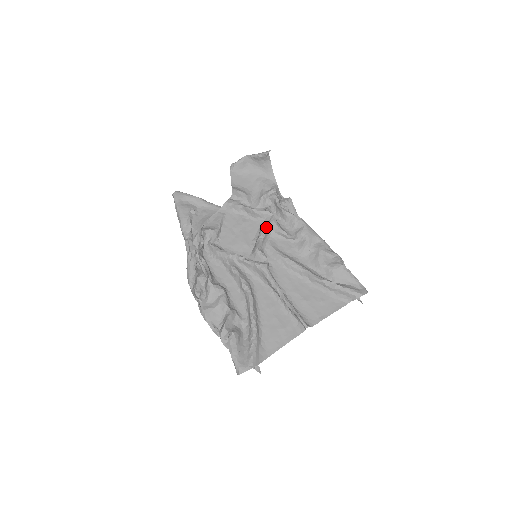
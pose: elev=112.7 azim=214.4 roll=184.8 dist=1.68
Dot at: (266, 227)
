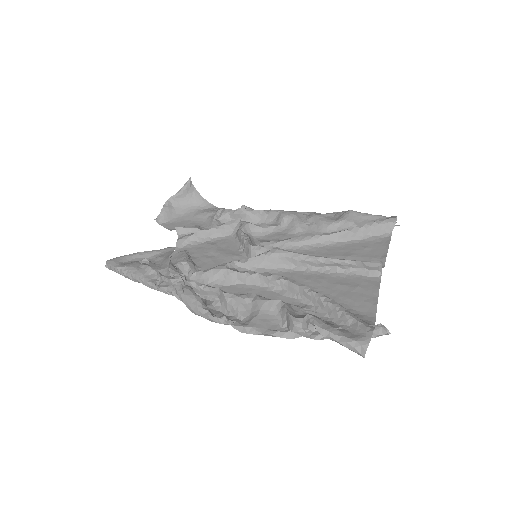
Dot at: (242, 231)
